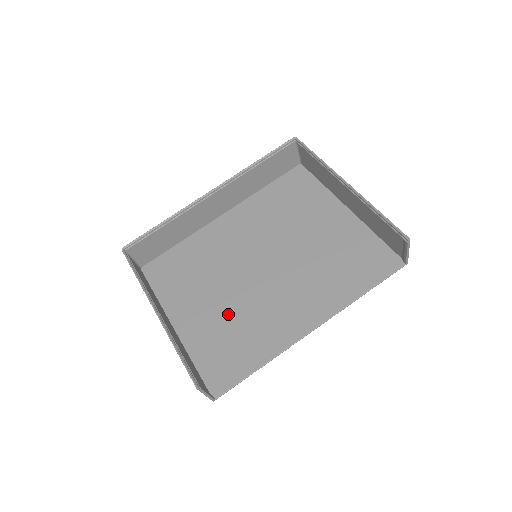
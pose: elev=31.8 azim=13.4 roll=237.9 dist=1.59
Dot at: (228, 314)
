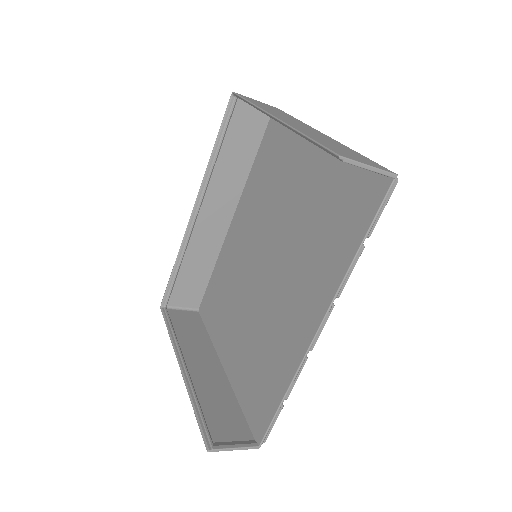
Dot at: (252, 337)
